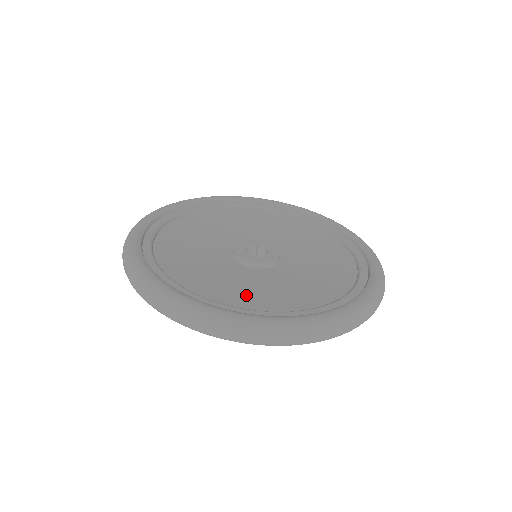
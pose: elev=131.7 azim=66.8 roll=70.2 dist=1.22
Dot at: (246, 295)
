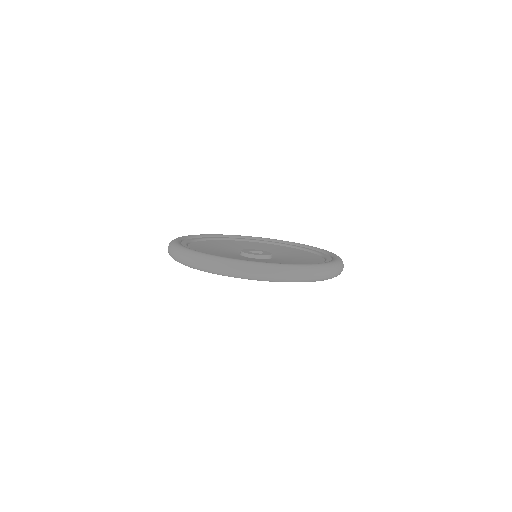
Dot at: occluded
